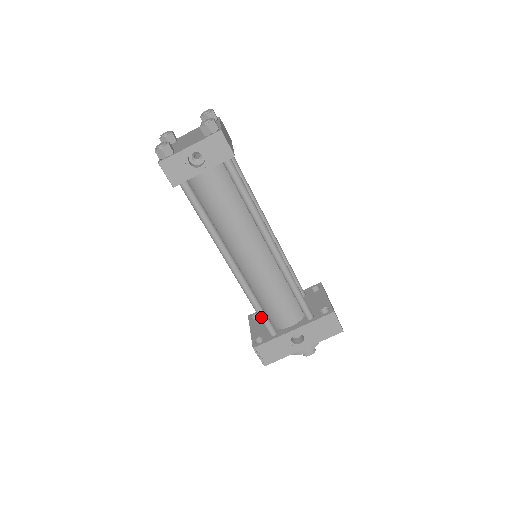
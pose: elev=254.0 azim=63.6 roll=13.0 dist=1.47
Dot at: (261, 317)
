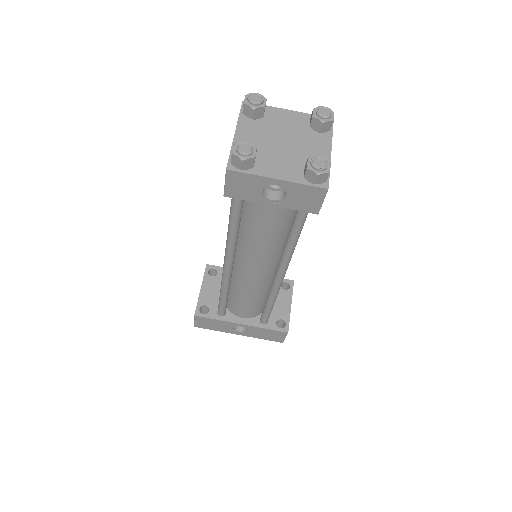
Dot at: (221, 303)
